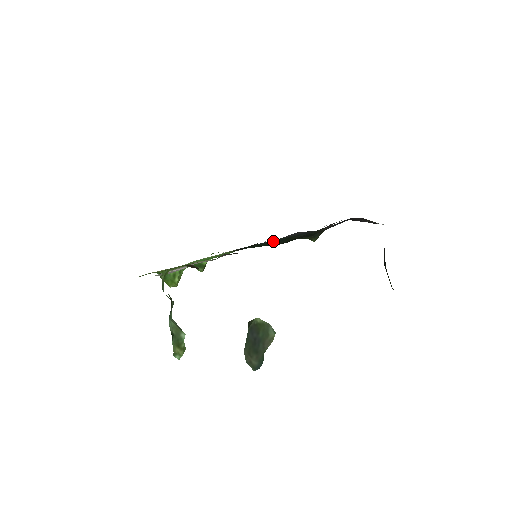
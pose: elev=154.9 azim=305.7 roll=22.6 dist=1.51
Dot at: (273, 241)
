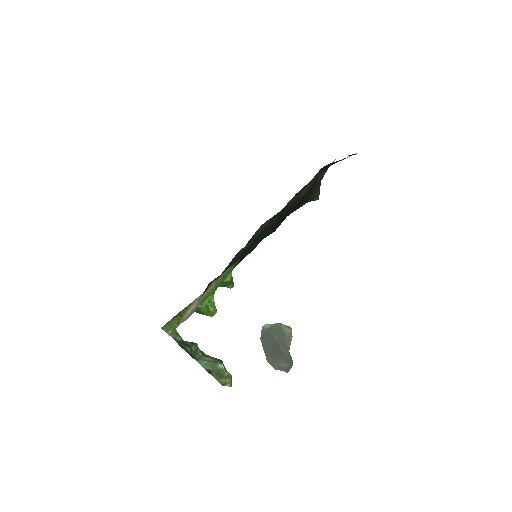
Dot at: (255, 239)
